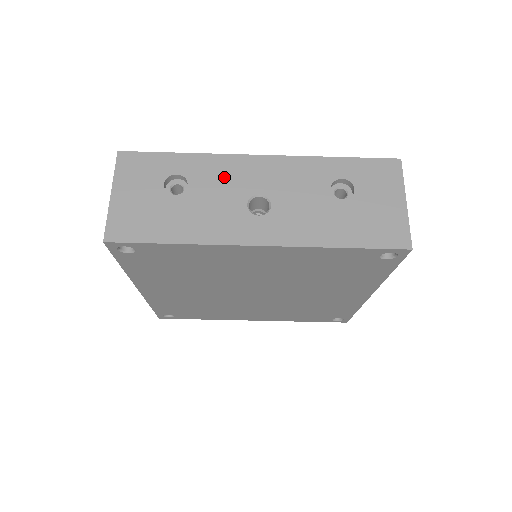
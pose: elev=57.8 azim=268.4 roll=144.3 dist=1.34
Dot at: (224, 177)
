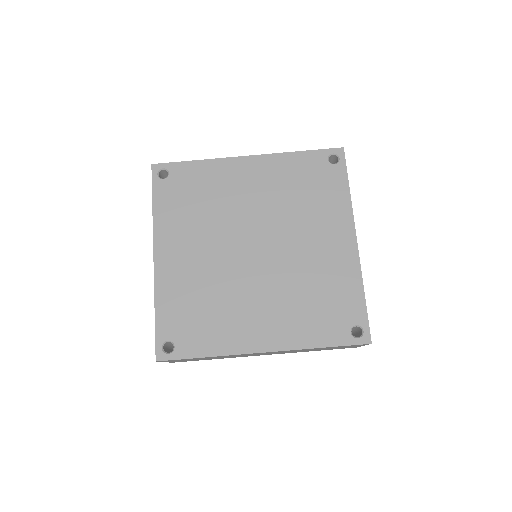
Dot at: occluded
